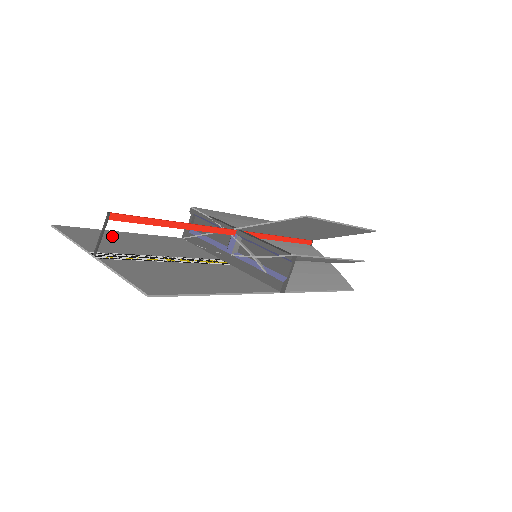
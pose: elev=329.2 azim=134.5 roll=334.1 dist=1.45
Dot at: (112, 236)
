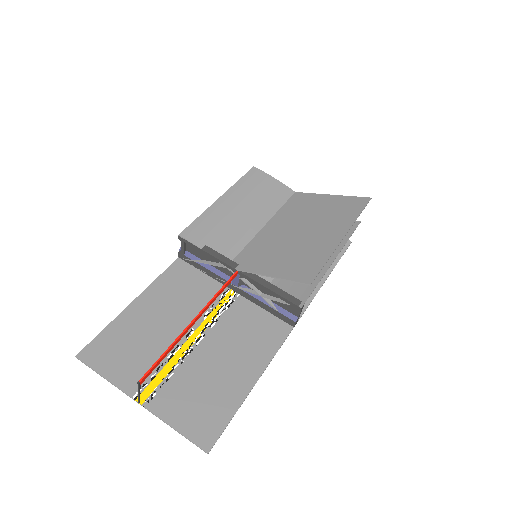
Dot at: (128, 329)
